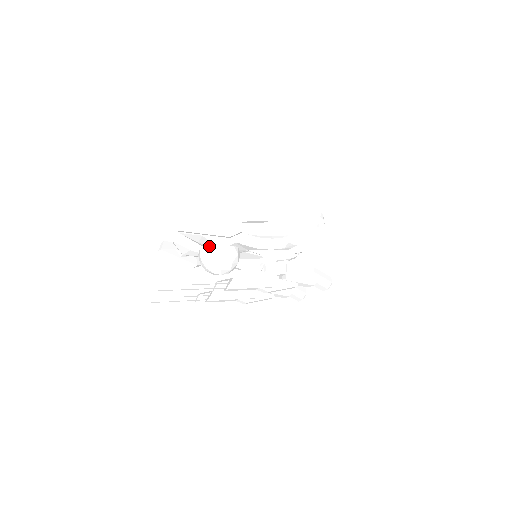
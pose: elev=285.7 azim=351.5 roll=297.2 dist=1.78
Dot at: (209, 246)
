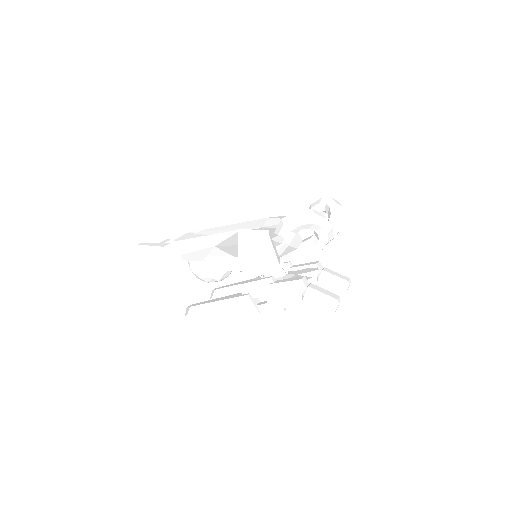
Dot at: occluded
